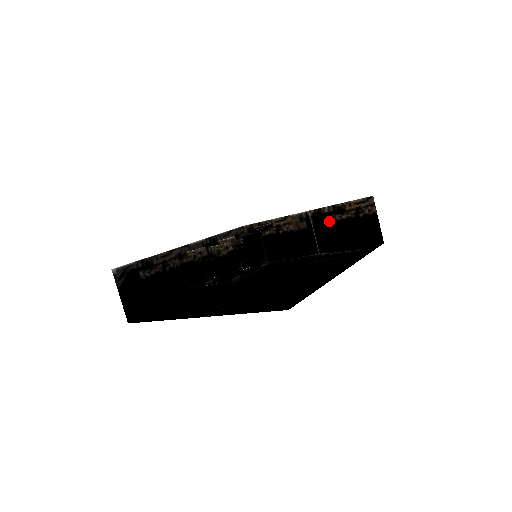
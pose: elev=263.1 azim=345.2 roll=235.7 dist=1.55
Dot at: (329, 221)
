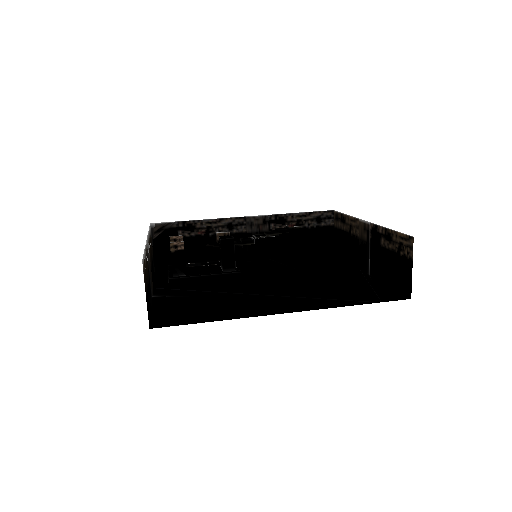
Dot at: (380, 244)
